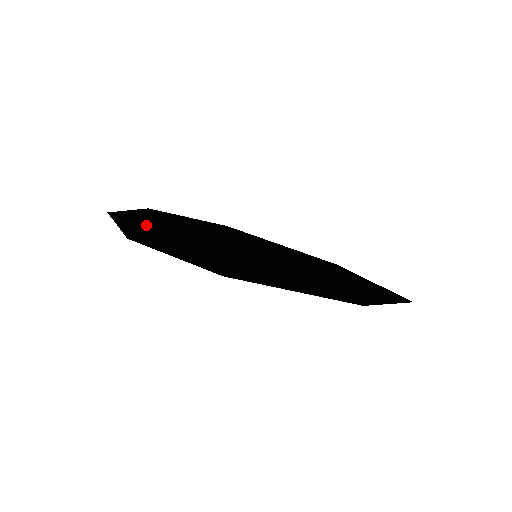
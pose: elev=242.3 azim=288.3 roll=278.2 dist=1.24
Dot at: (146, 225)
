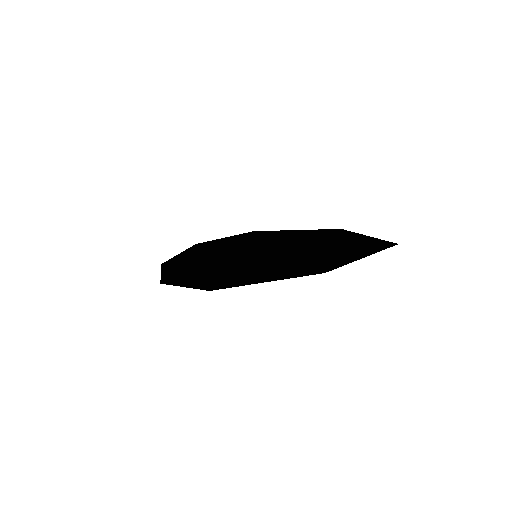
Dot at: (182, 264)
